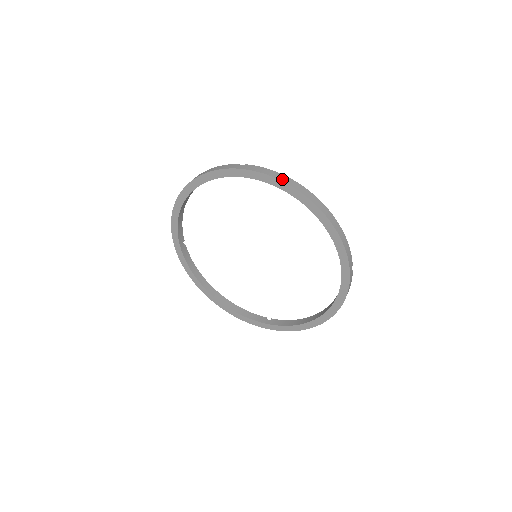
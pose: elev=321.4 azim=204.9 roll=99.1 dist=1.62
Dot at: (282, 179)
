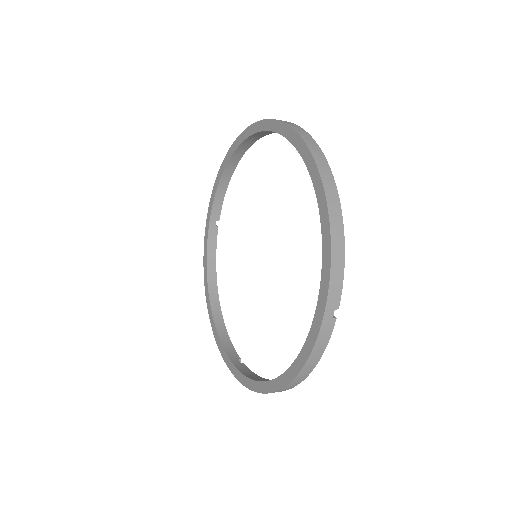
Dot at: occluded
